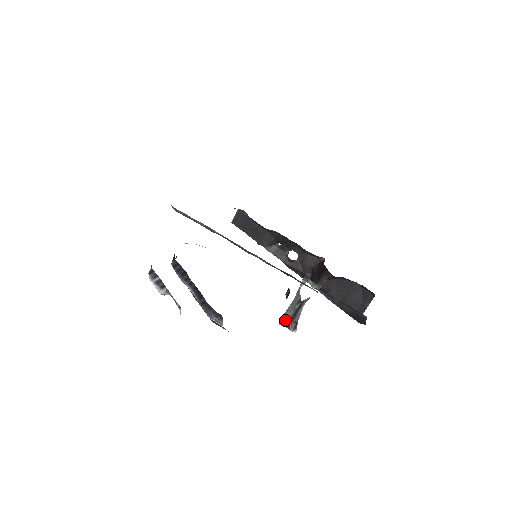
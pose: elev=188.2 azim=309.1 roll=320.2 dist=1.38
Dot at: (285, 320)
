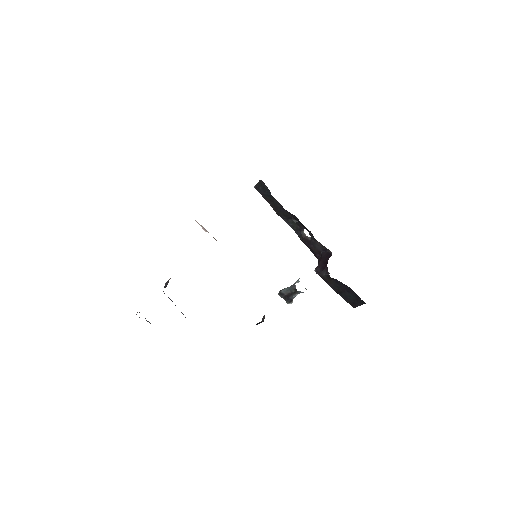
Dot at: (283, 294)
